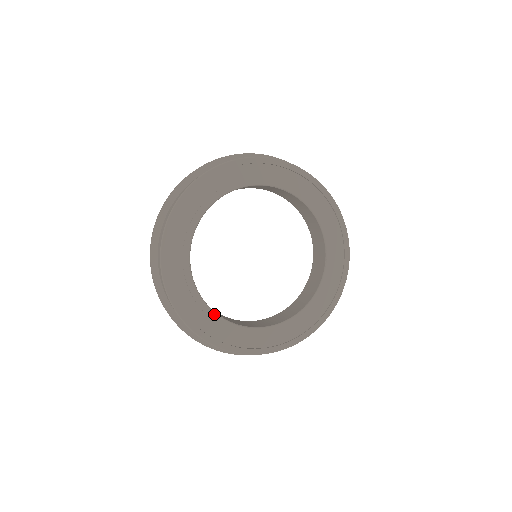
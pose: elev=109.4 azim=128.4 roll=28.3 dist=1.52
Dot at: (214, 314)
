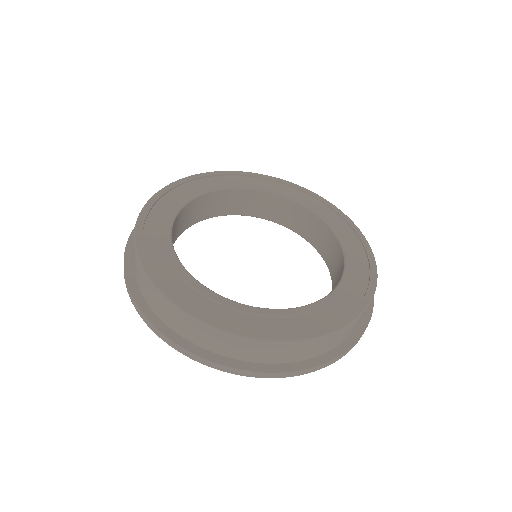
Dot at: (203, 287)
